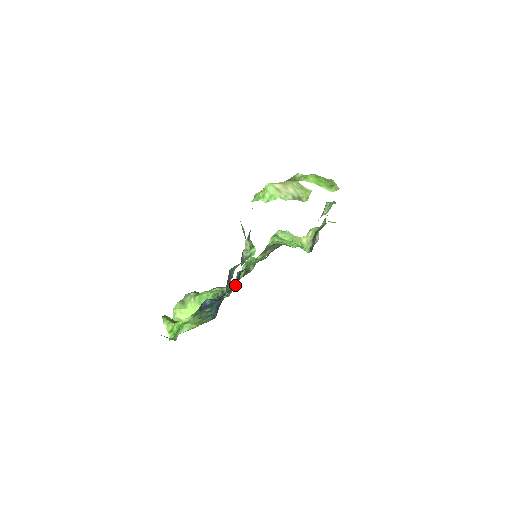
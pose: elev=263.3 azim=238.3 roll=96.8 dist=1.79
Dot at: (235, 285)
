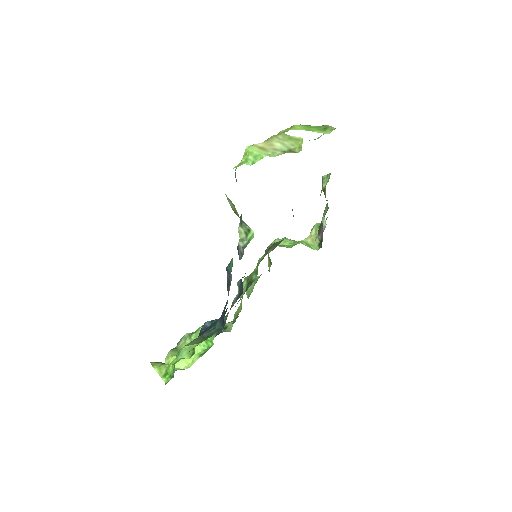
Dot at: (239, 297)
